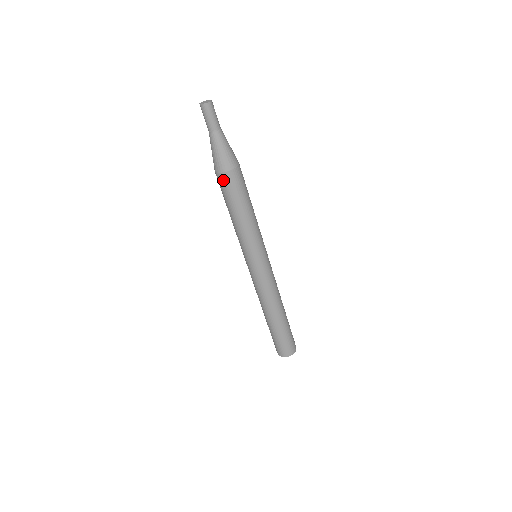
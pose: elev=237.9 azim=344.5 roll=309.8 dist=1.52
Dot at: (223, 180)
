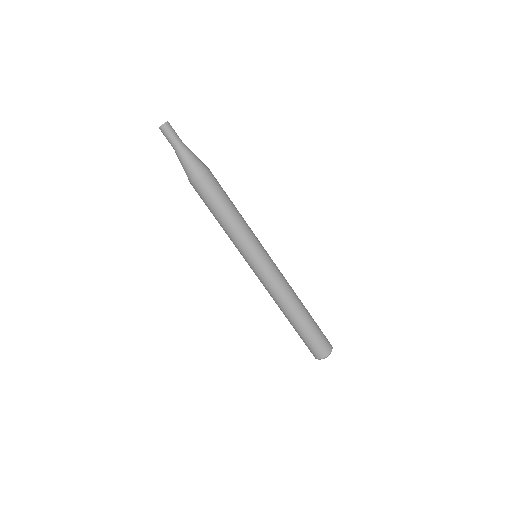
Dot at: (198, 187)
